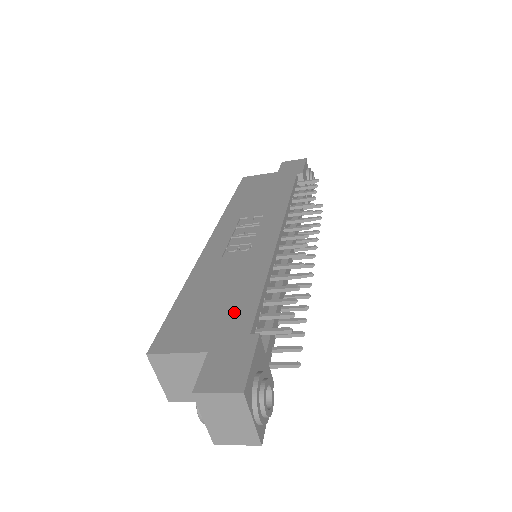
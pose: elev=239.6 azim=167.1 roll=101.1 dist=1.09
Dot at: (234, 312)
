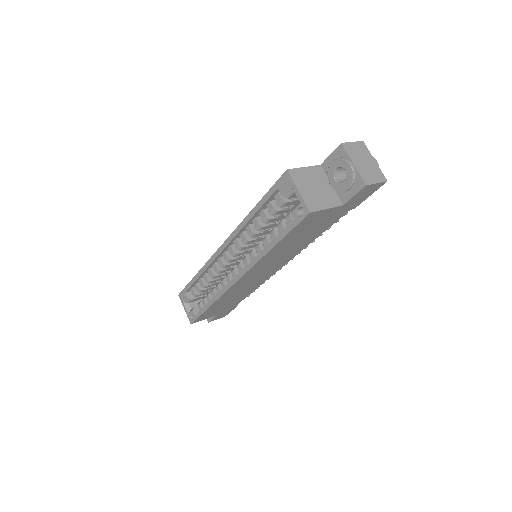
Dot at: occluded
